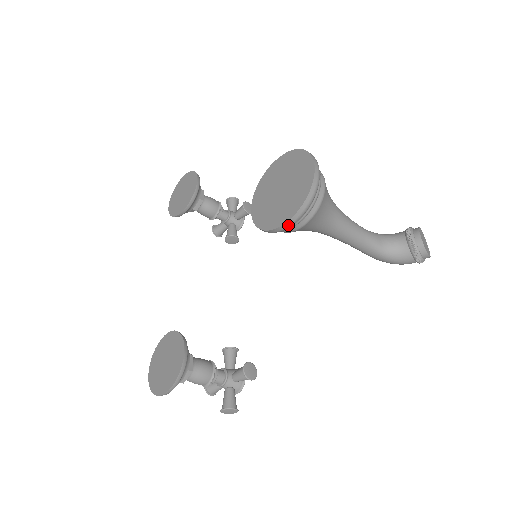
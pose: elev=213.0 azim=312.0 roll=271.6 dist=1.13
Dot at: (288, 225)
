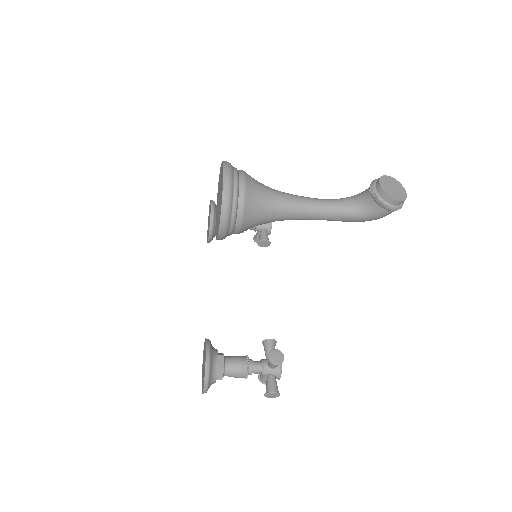
Dot at: (223, 230)
